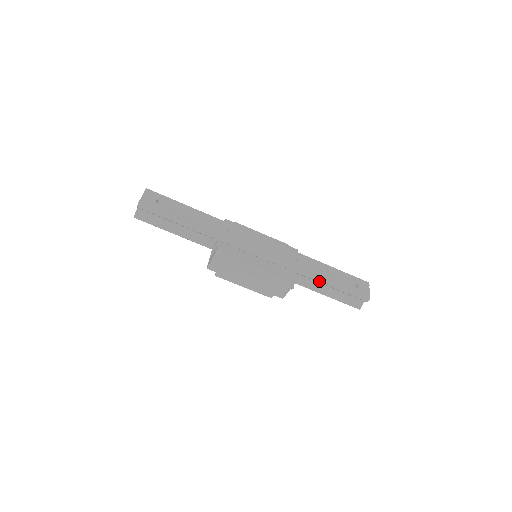
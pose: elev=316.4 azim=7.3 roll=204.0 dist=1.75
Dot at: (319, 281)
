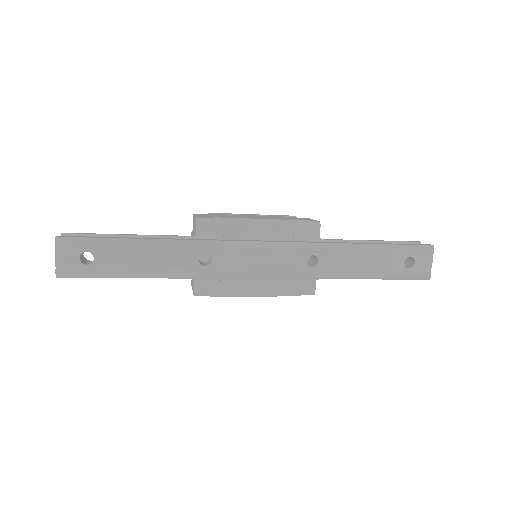
Dot at: (352, 278)
